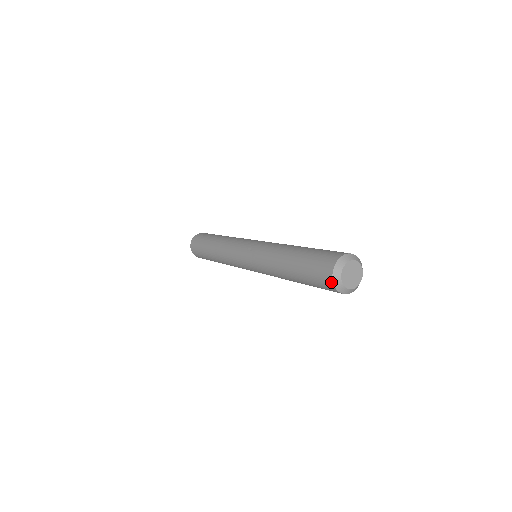
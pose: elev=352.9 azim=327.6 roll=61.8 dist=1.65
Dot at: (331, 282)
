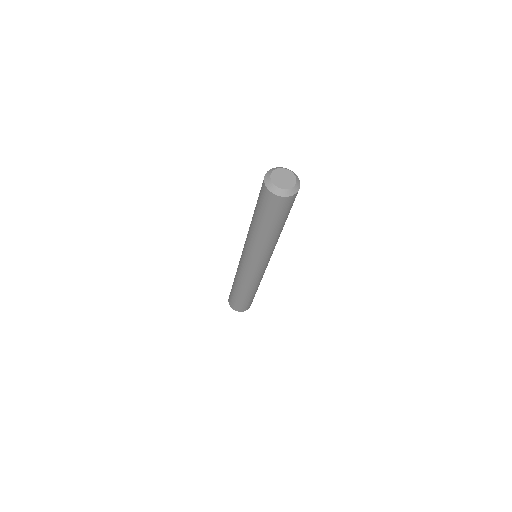
Dot at: (274, 196)
